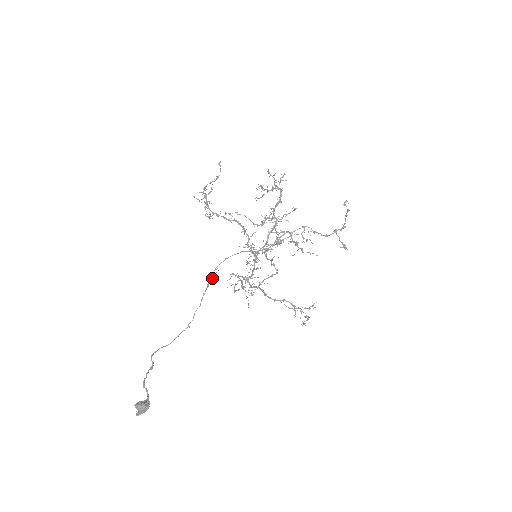
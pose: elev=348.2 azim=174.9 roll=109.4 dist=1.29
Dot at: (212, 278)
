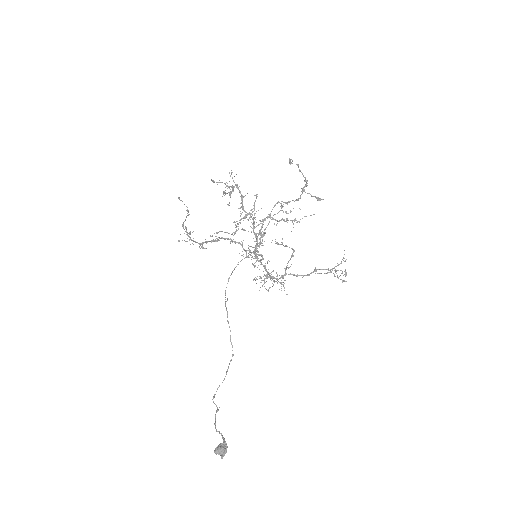
Dot at: occluded
